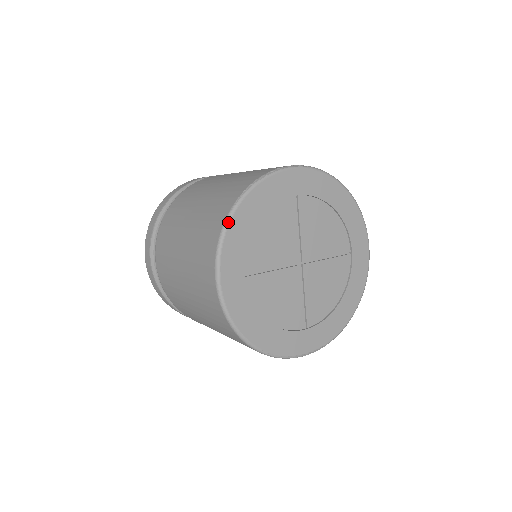
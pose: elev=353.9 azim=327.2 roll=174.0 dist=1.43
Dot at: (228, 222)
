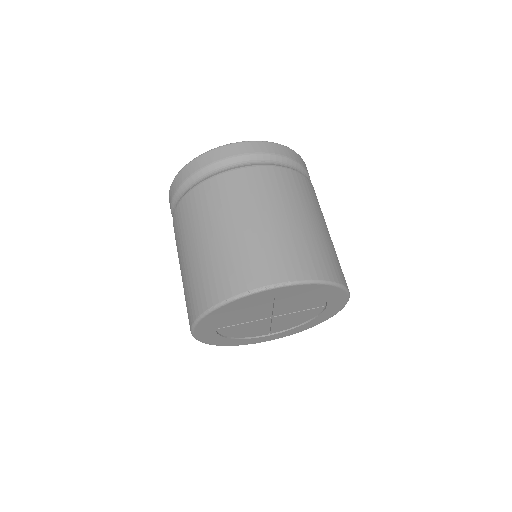
Dot at: (202, 318)
